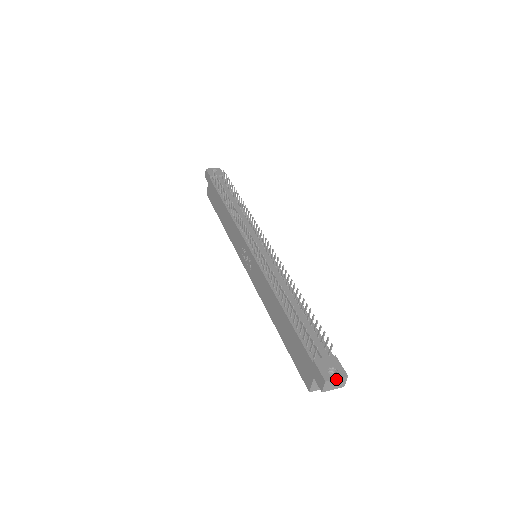
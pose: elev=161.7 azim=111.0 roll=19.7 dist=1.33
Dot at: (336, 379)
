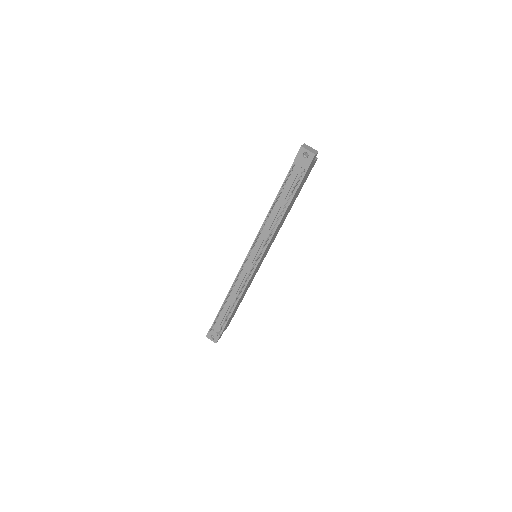
Dot at: (211, 340)
